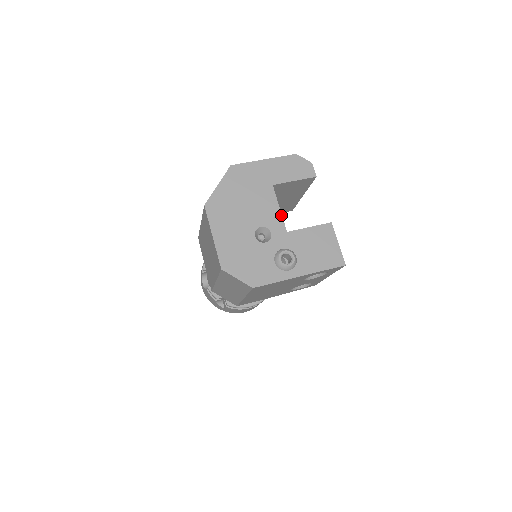
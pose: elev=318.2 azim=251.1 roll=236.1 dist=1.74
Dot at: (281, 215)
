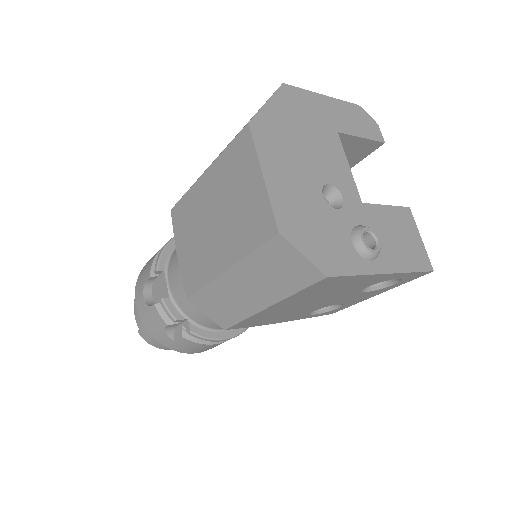
Dot at: (352, 176)
